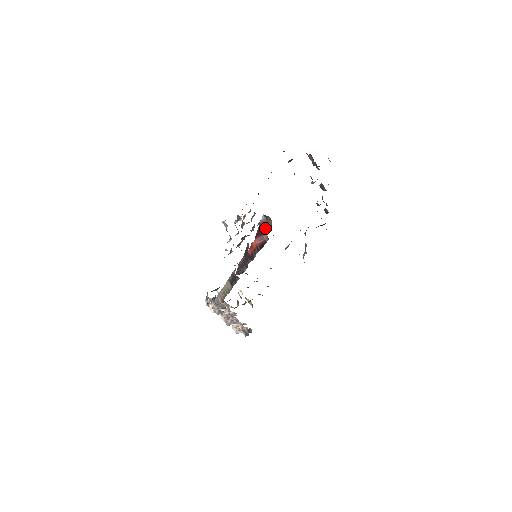
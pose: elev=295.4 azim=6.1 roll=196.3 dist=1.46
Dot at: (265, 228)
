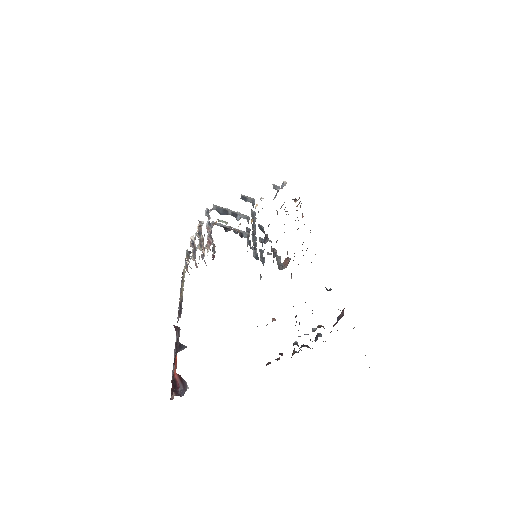
Dot at: (184, 386)
